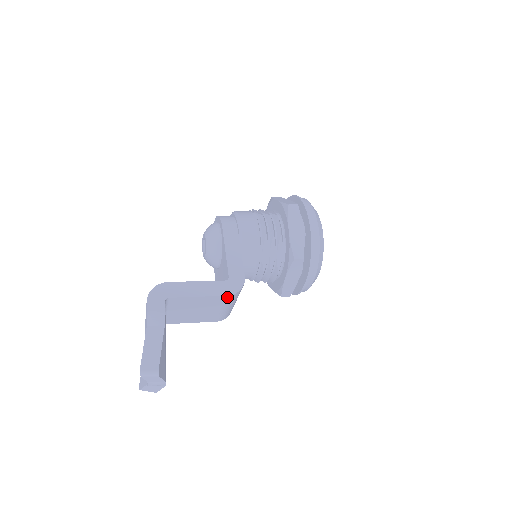
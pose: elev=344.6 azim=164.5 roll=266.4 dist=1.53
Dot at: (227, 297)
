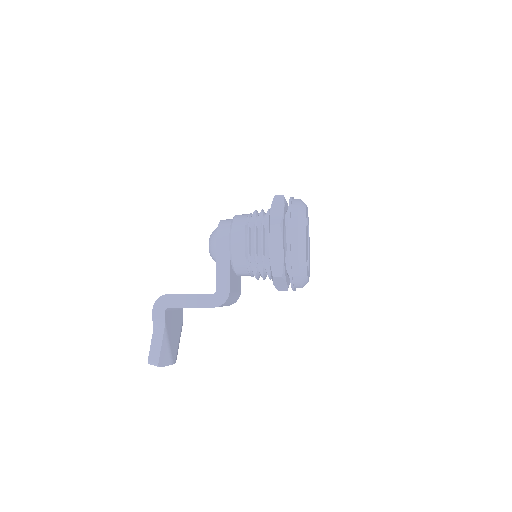
Dot at: (214, 307)
